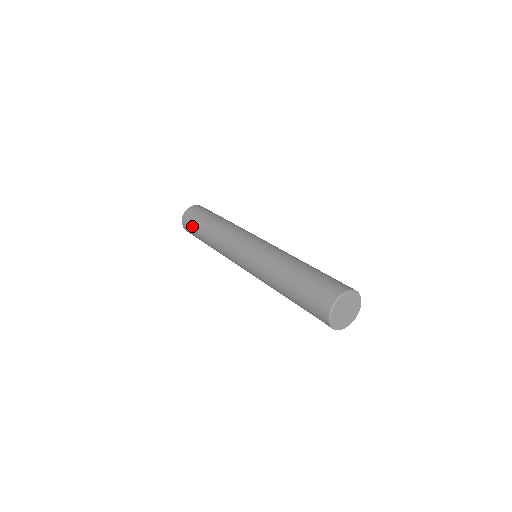
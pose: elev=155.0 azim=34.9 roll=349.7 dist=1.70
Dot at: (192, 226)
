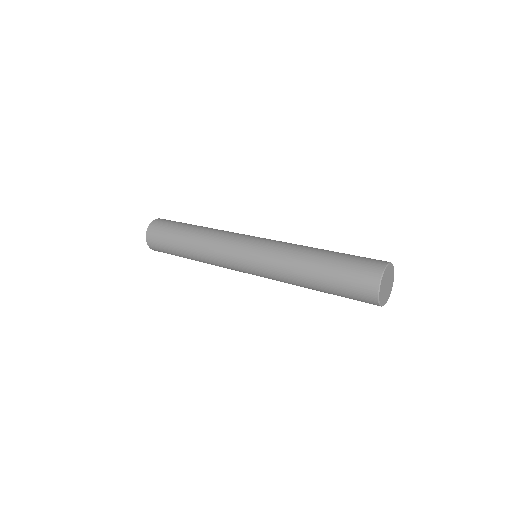
Dot at: (163, 239)
